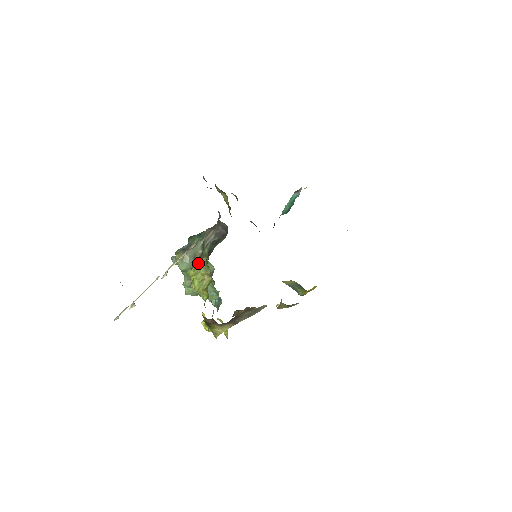
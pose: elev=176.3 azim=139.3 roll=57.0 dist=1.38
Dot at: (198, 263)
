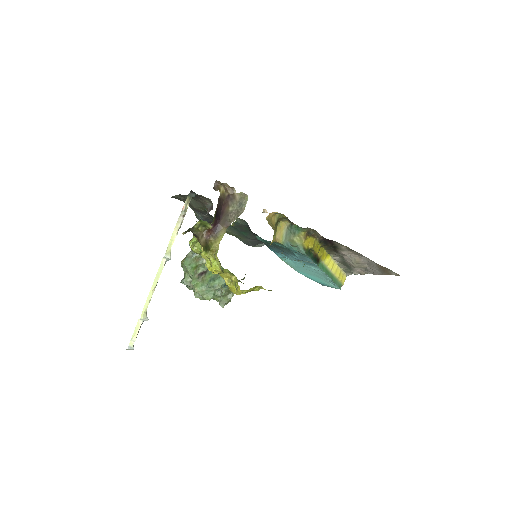
Dot at: occluded
